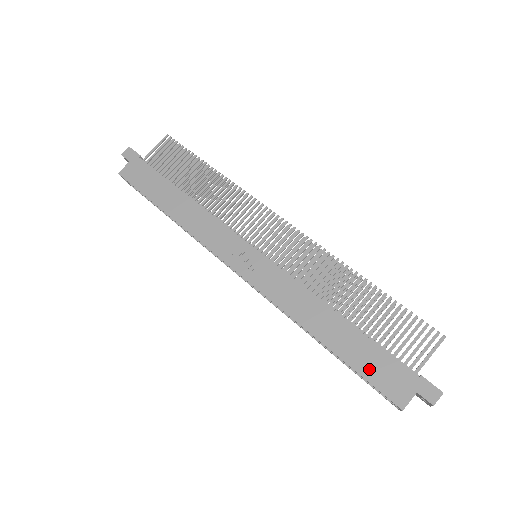
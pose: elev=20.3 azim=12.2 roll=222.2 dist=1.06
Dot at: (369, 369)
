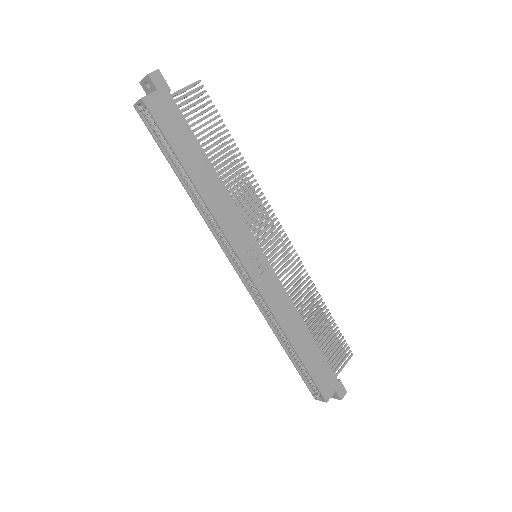
Dot at: (316, 372)
